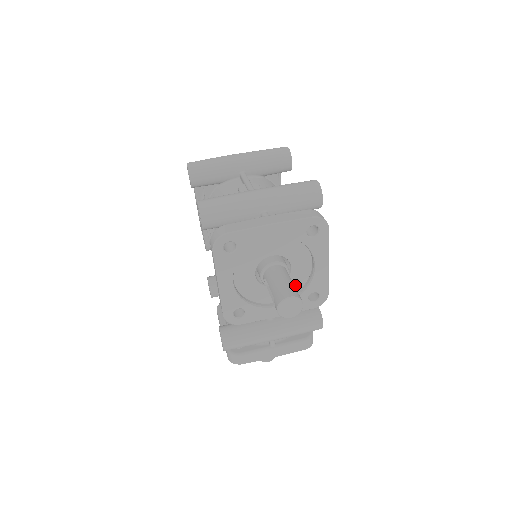
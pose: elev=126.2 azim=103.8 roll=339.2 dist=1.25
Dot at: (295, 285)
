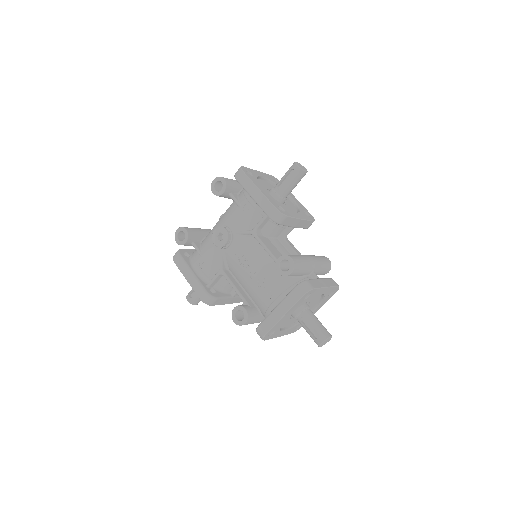
Dot at: (293, 208)
